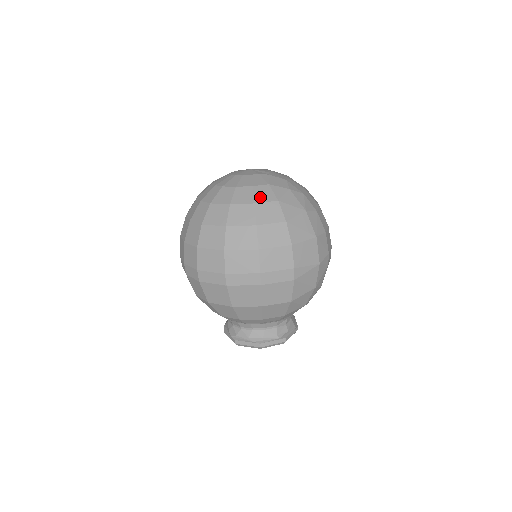
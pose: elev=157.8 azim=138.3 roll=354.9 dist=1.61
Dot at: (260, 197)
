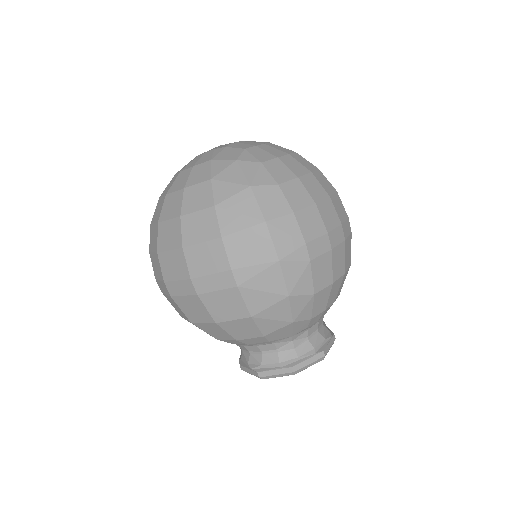
Dot at: (193, 179)
